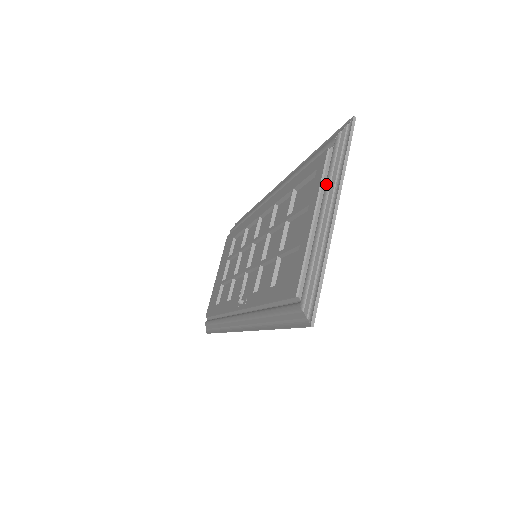
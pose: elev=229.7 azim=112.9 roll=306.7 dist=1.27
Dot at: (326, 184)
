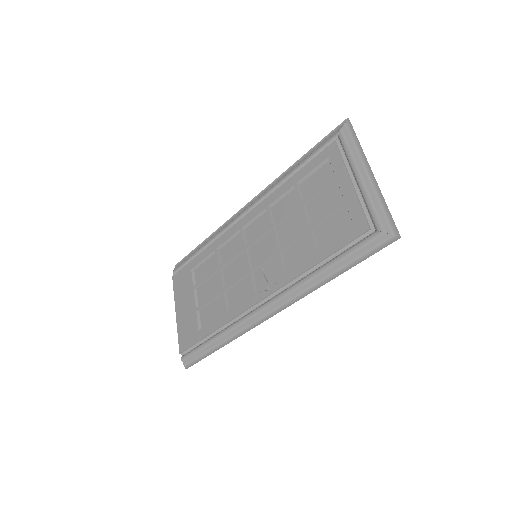
Dot at: (350, 159)
